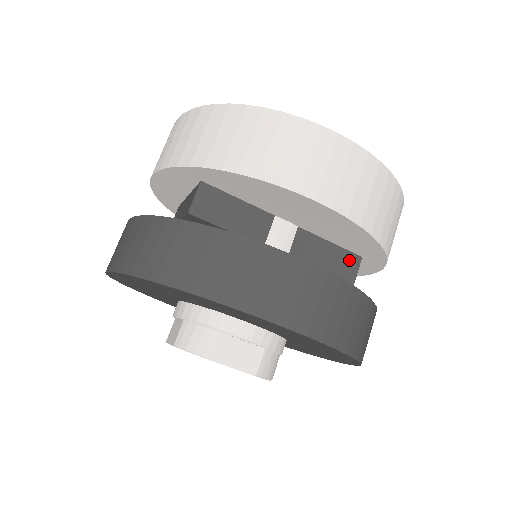
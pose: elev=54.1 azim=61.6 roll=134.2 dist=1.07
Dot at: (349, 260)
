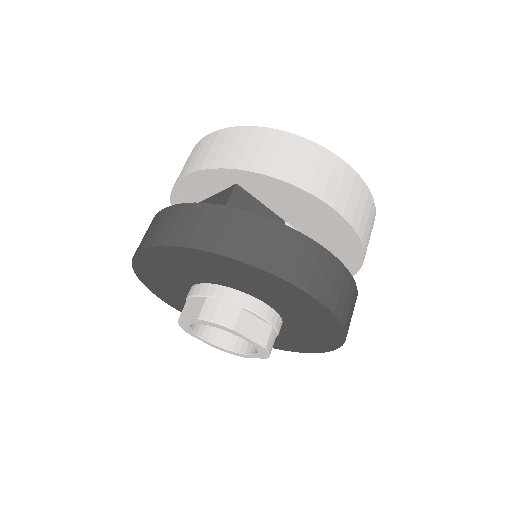
Dot at: occluded
